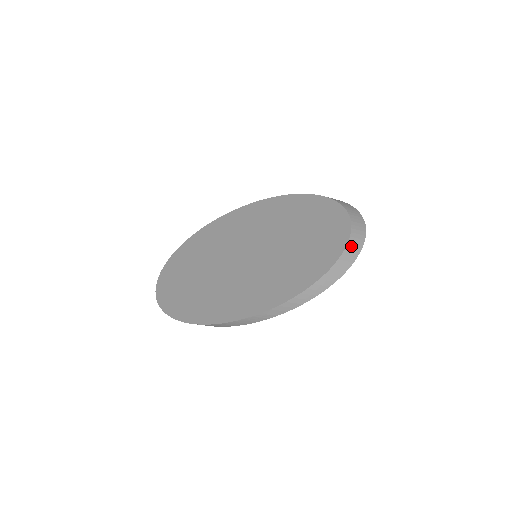
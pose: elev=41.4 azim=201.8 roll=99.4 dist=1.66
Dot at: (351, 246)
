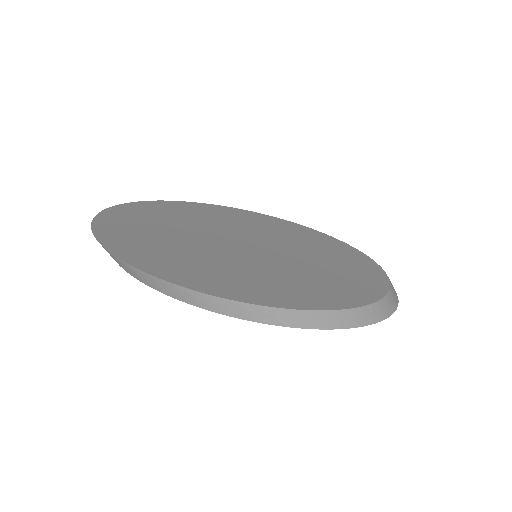
Dot at: (390, 297)
